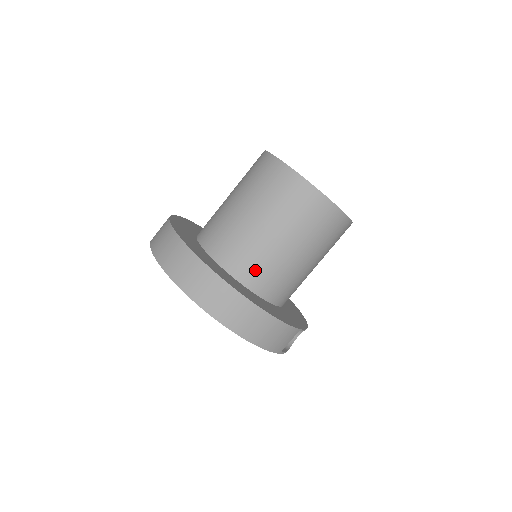
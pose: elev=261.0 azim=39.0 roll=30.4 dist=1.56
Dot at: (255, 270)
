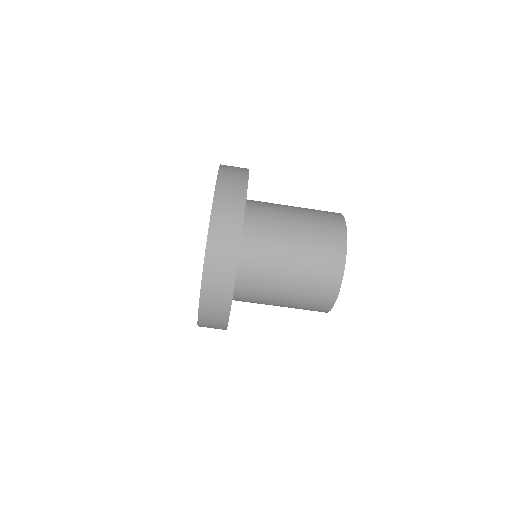
Dot at: (249, 293)
